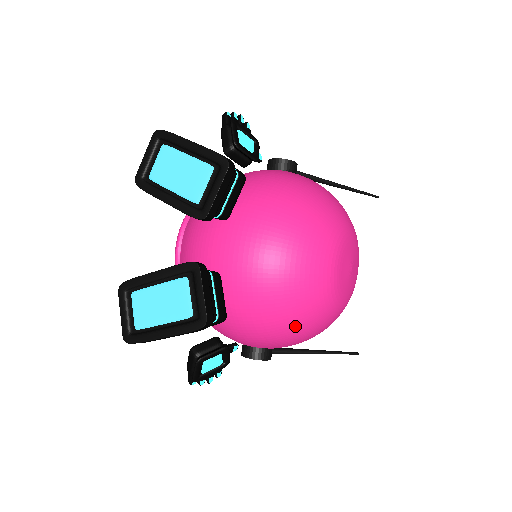
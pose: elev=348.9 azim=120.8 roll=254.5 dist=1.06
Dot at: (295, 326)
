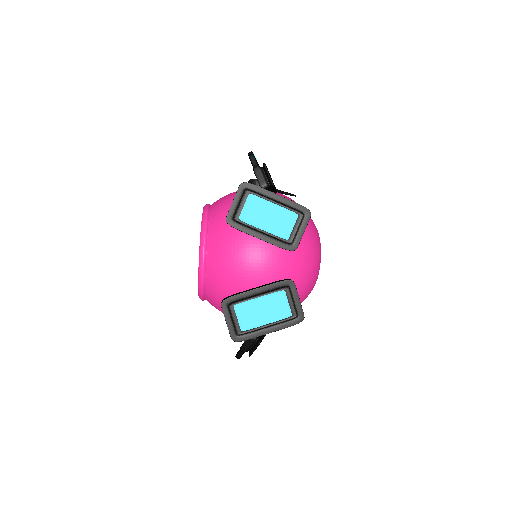
Dot at: occluded
